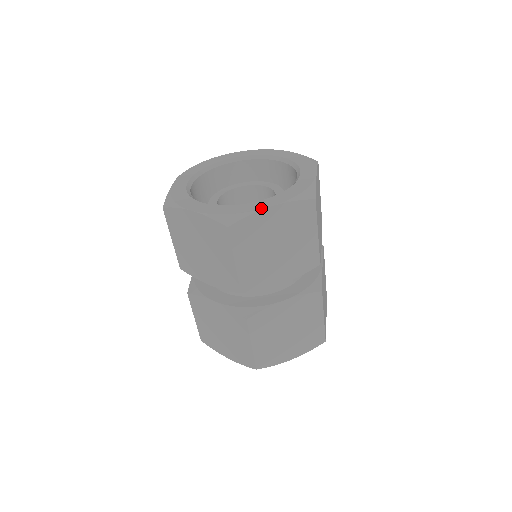
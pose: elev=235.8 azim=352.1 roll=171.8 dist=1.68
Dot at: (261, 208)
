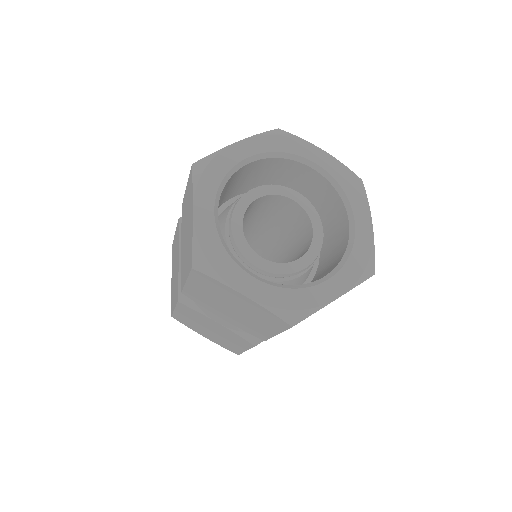
Dot at: (329, 301)
